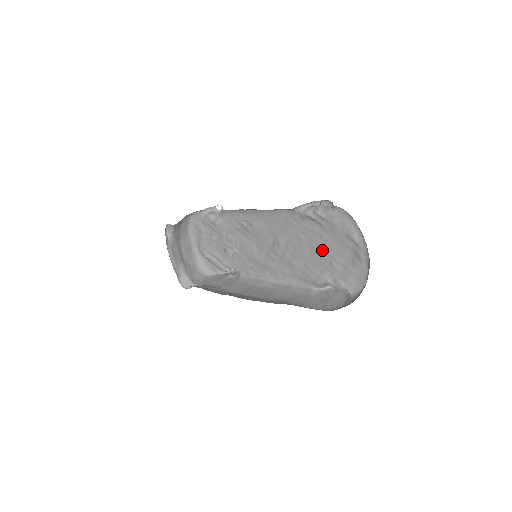
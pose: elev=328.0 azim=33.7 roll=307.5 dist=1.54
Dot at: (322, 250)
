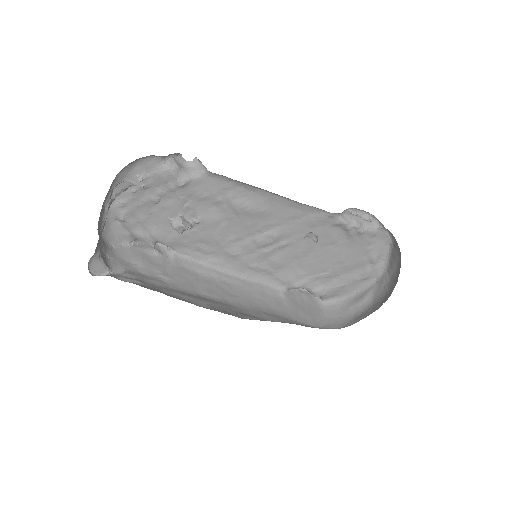
Dot at: (327, 258)
